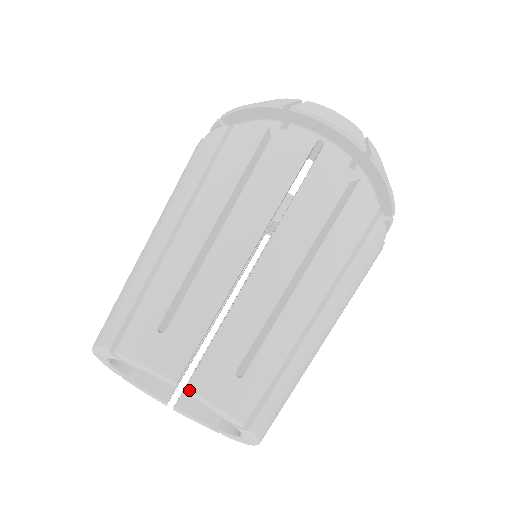
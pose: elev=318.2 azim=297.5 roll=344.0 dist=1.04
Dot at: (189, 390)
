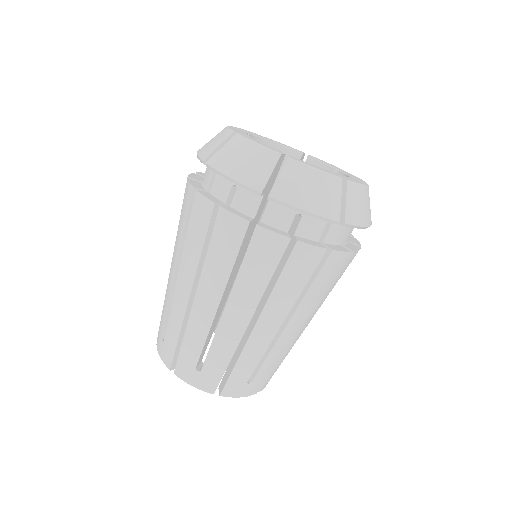
Dot at: occluded
